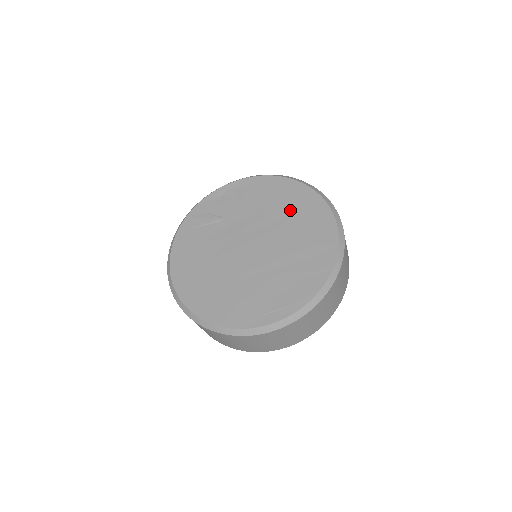
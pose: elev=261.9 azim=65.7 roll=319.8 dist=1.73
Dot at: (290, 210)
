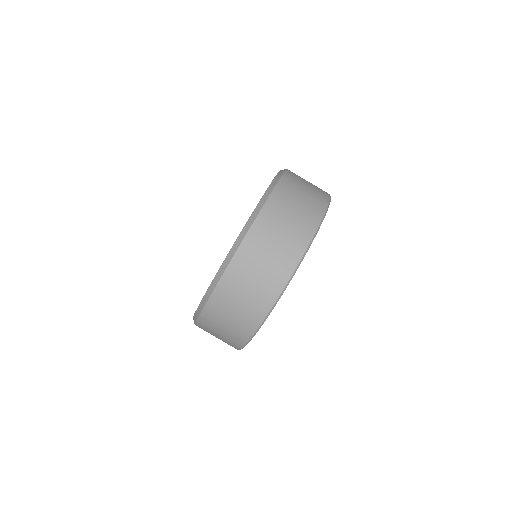
Dot at: occluded
